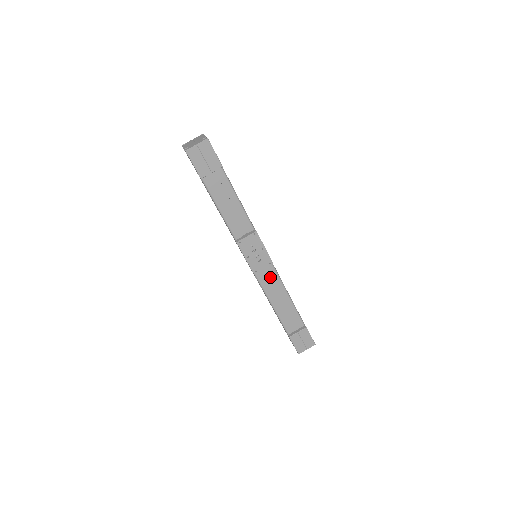
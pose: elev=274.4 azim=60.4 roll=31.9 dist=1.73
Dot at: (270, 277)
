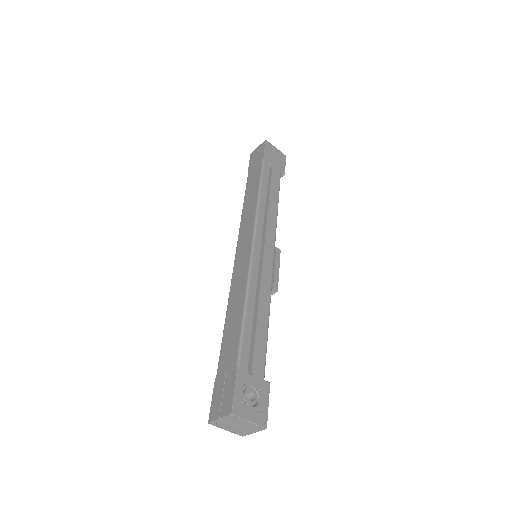
Dot at: occluded
